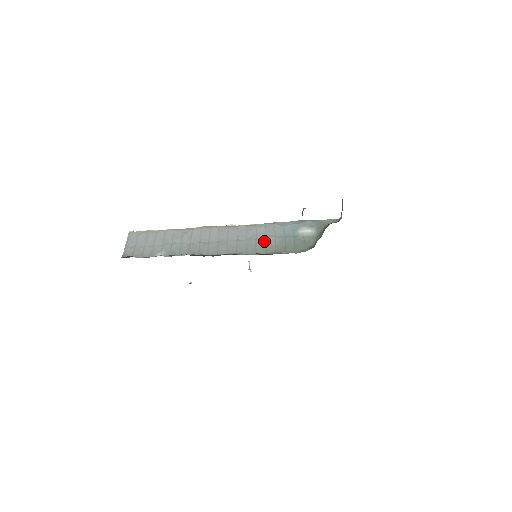
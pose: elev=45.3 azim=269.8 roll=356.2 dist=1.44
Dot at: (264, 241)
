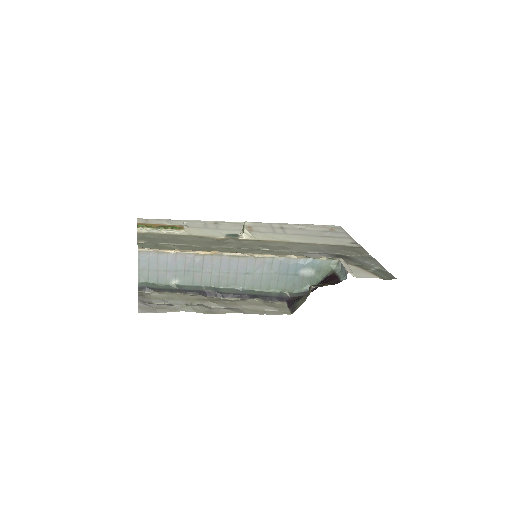
Dot at: (269, 277)
